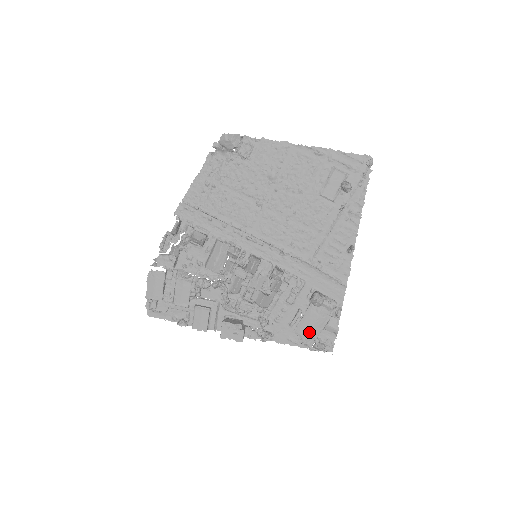
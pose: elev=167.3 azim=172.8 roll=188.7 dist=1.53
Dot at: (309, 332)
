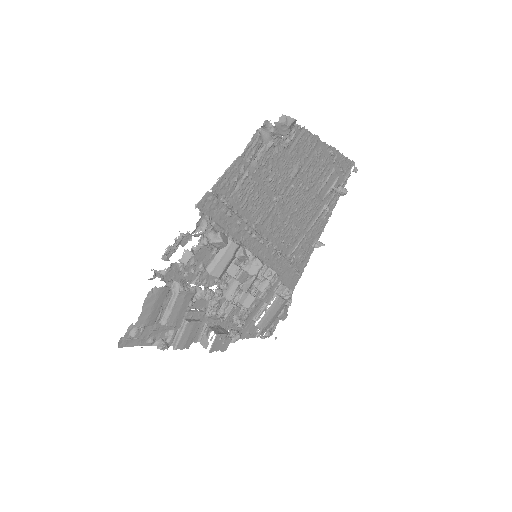
Dot at: (269, 323)
